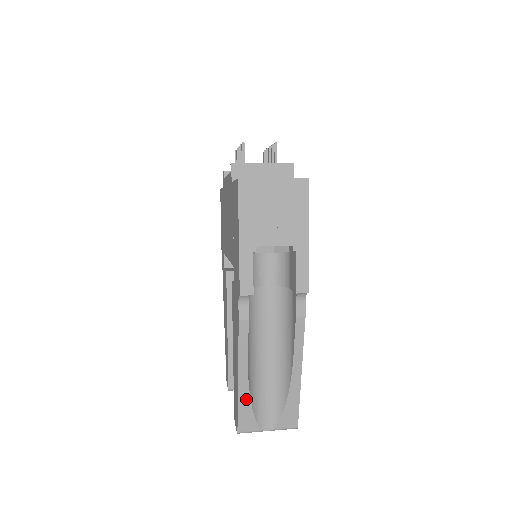
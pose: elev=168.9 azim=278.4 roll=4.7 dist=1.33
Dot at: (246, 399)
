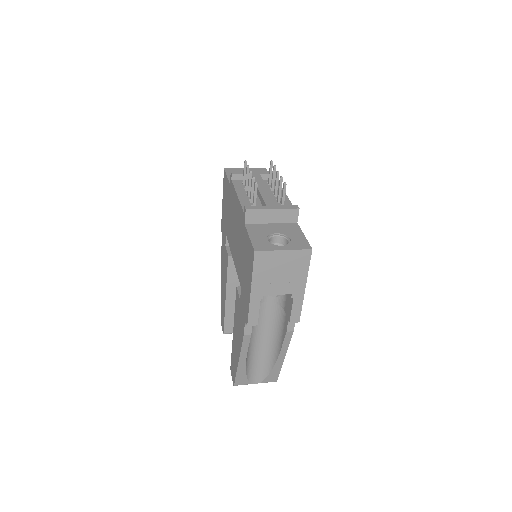
Dot at: (243, 371)
